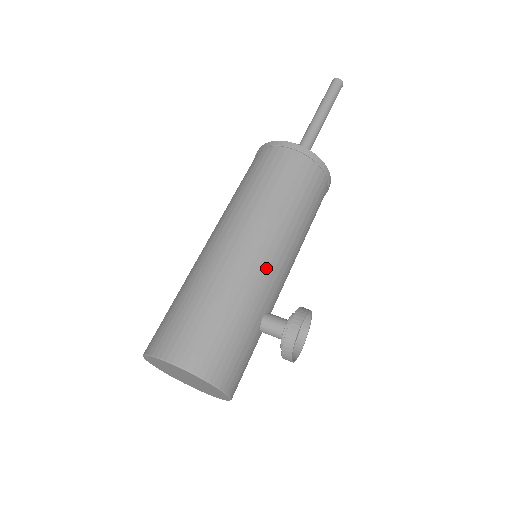
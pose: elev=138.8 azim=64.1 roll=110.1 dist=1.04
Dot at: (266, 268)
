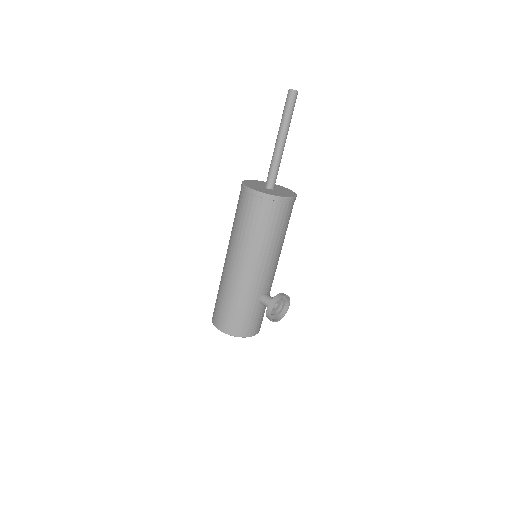
Dot at: (252, 278)
